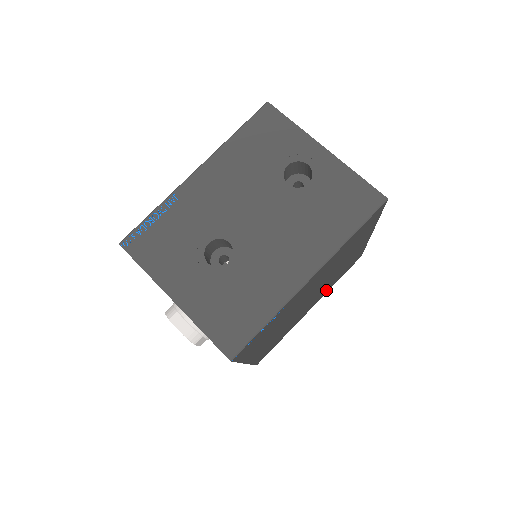
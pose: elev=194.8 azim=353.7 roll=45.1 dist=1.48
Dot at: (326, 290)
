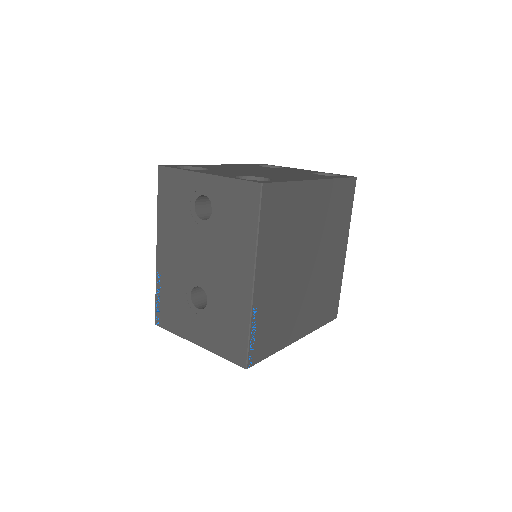
Dot at: (341, 231)
